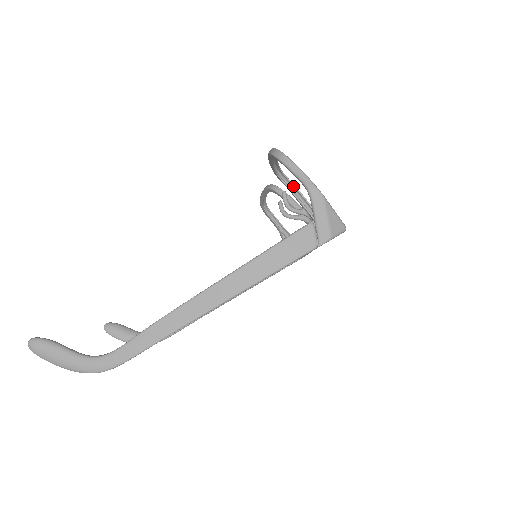
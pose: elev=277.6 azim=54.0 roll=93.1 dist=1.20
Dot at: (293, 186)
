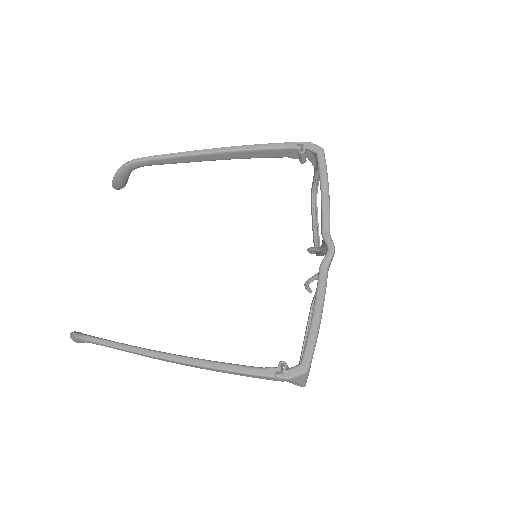
Dot at: occluded
